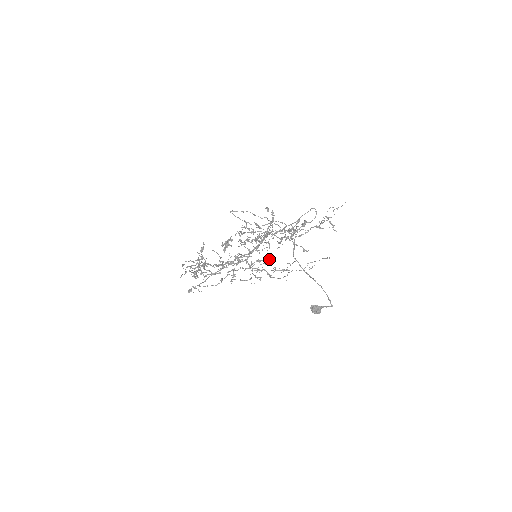
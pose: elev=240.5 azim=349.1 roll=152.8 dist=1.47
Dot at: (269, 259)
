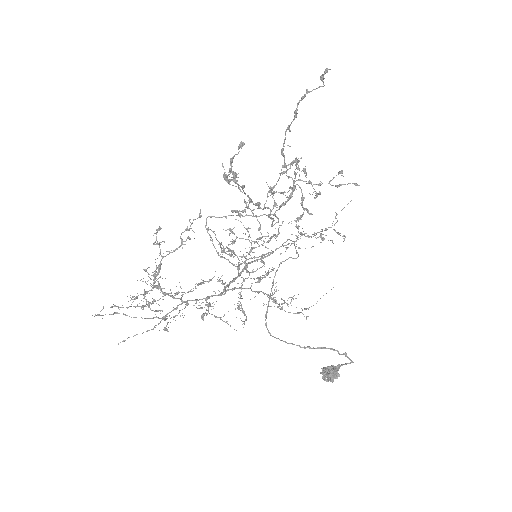
Dot at: occluded
